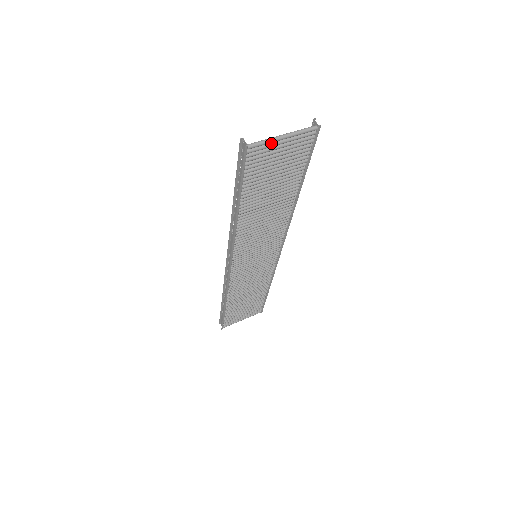
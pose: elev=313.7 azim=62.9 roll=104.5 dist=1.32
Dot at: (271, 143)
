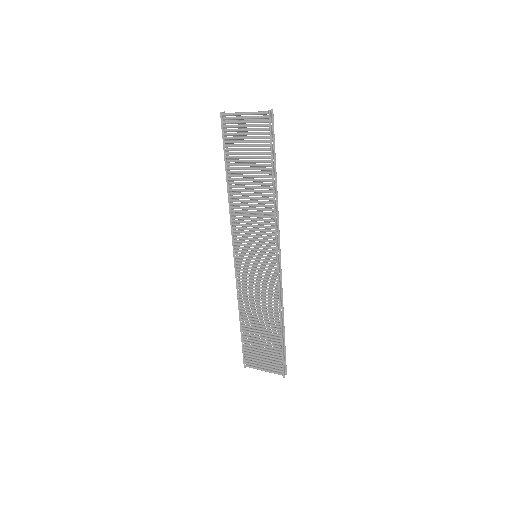
Dot at: (238, 116)
